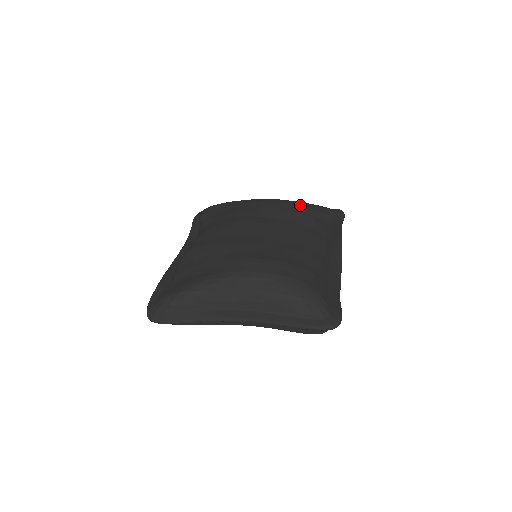
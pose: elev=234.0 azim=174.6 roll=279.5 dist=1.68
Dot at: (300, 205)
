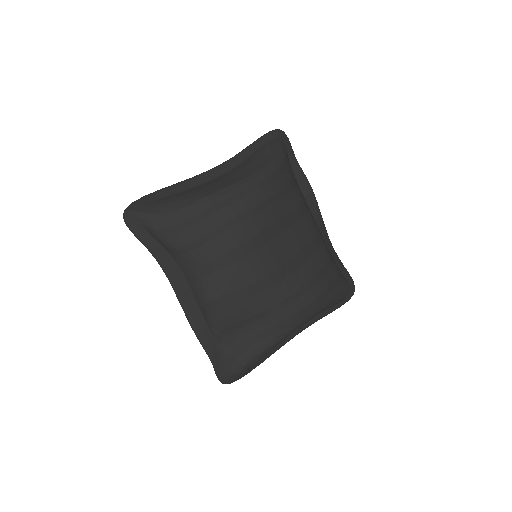
Dot at: (277, 179)
